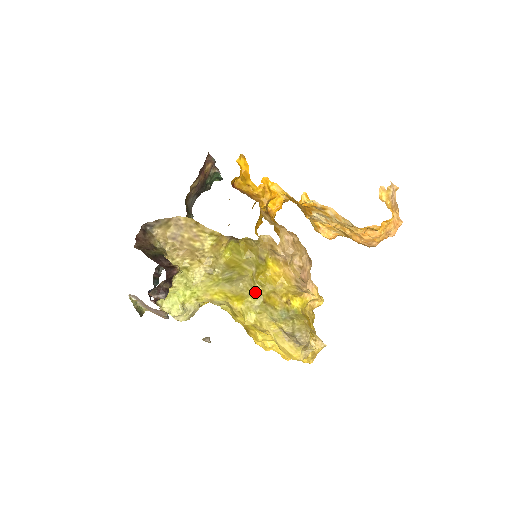
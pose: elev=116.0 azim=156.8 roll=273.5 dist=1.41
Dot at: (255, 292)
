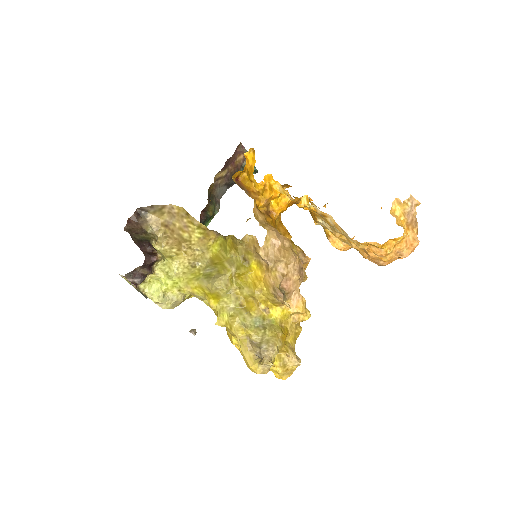
Dot at: (232, 293)
